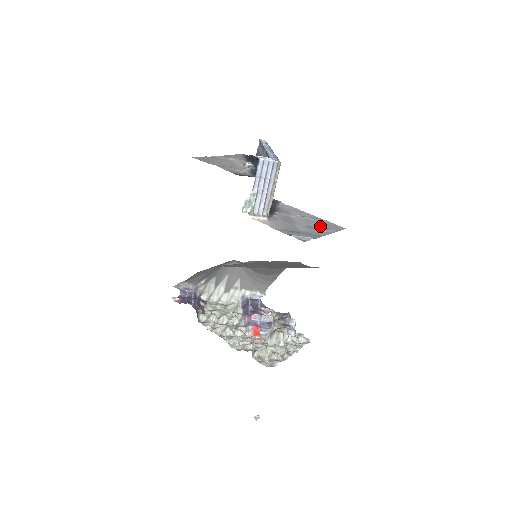
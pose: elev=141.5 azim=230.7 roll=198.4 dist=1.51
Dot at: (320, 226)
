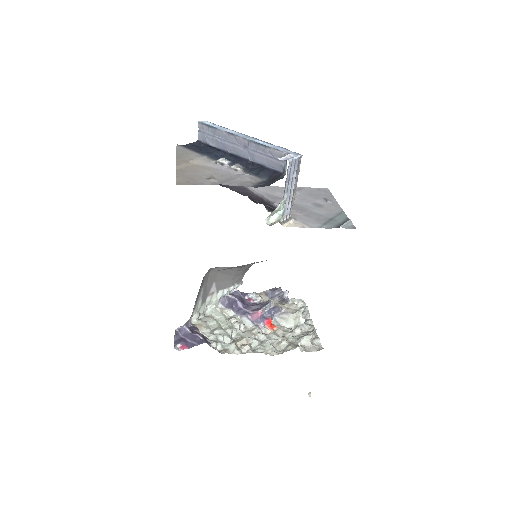
Dot at: (318, 198)
